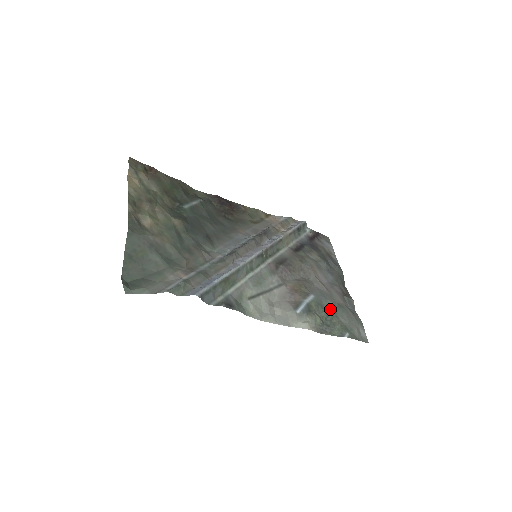
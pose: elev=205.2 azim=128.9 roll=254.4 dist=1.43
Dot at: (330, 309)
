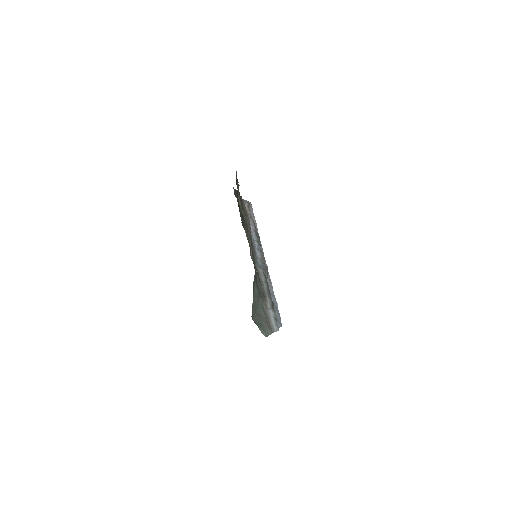
Dot at: occluded
